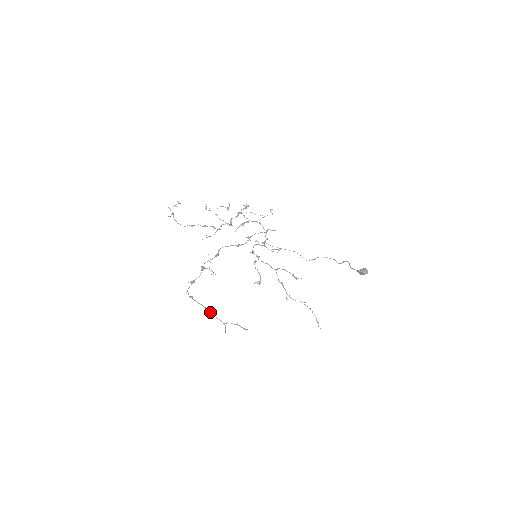
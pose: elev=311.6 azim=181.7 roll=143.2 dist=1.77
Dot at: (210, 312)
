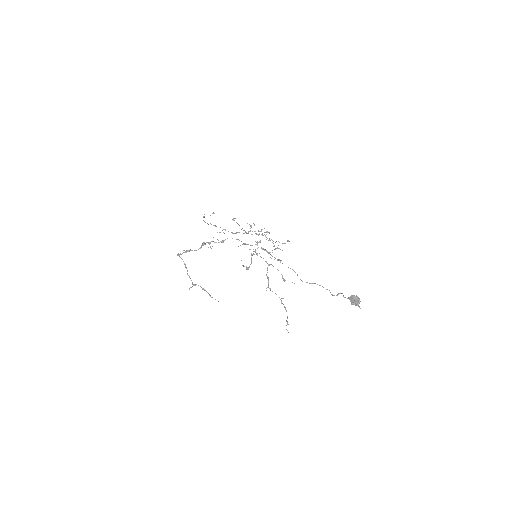
Dot at: (187, 270)
